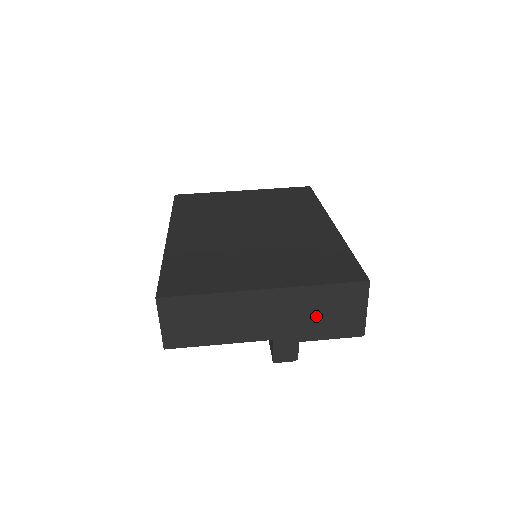
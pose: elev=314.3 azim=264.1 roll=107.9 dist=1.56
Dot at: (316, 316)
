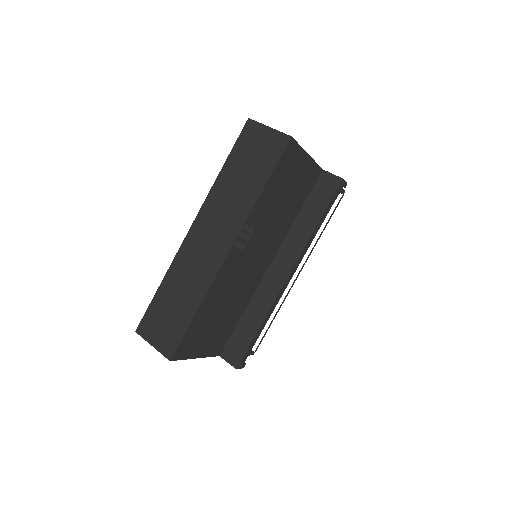
Dot at: occluded
